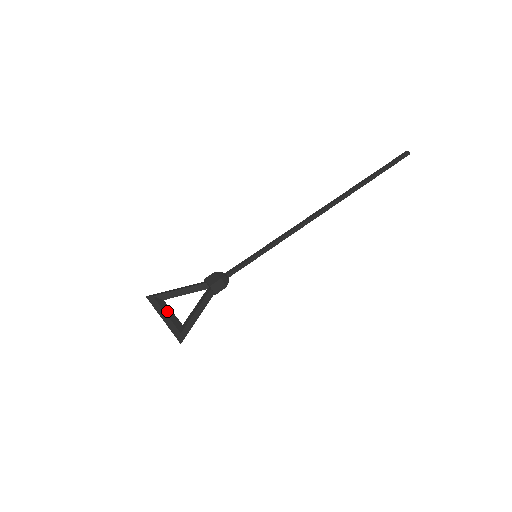
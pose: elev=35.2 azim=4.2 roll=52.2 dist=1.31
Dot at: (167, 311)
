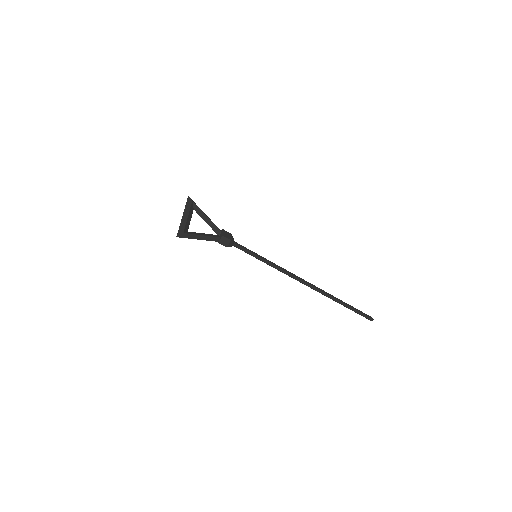
Dot at: (190, 216)
